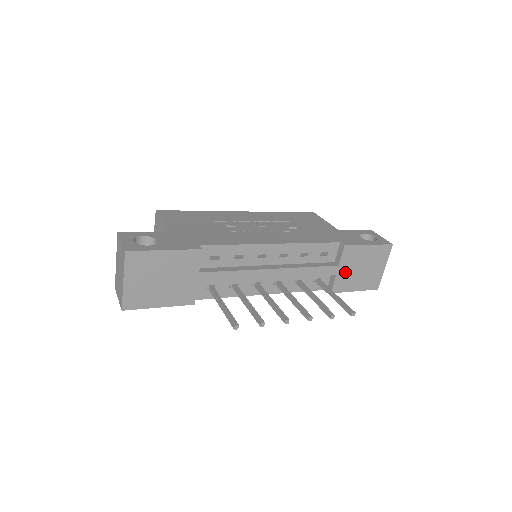
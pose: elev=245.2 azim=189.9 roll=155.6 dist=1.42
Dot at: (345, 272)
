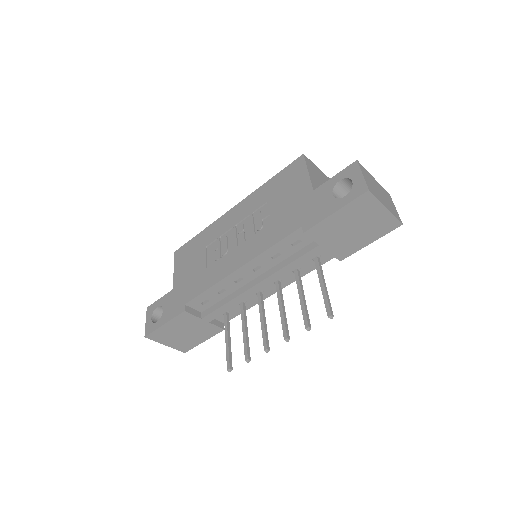
Dot at: (335, 243)
